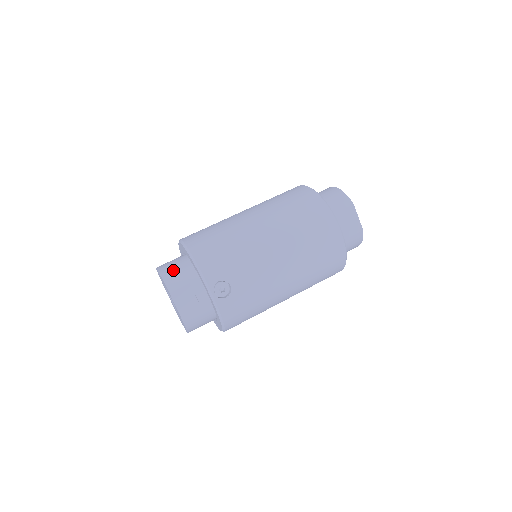
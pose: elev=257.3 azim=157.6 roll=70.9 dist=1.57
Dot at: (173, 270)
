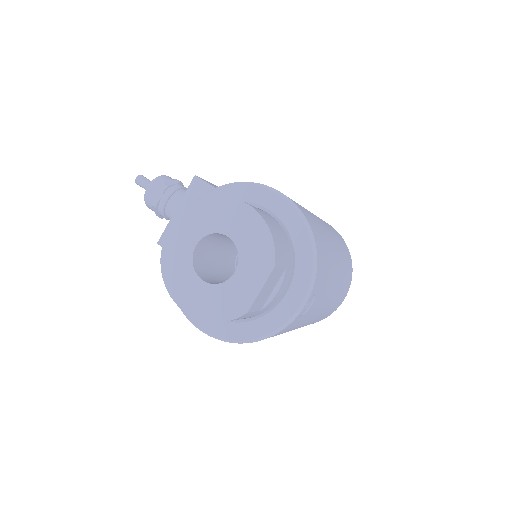
Dot at: (278, 232)
